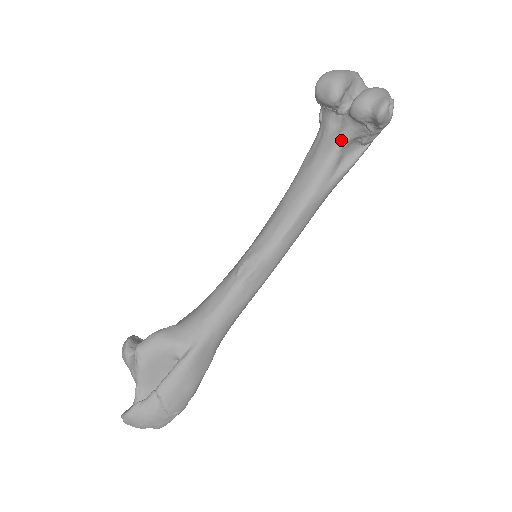
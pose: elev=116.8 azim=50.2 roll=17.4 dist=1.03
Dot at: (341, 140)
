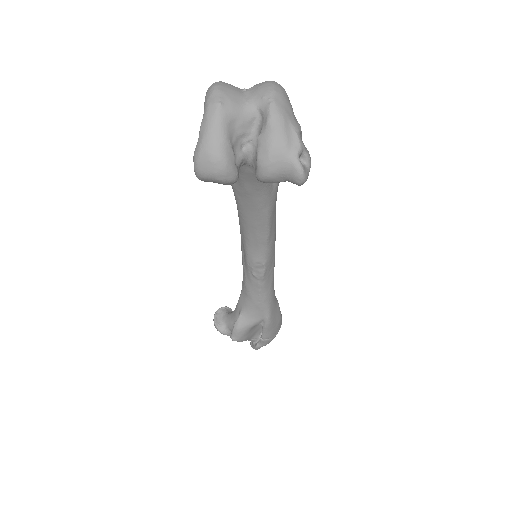
Dot at: occluded
